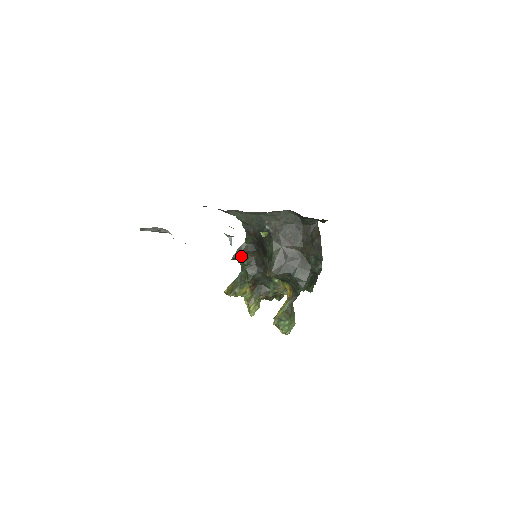
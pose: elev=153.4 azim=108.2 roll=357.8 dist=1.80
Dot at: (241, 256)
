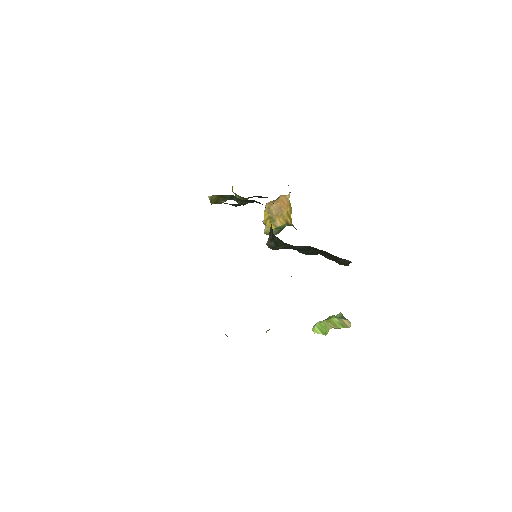
Dot at: occluded
